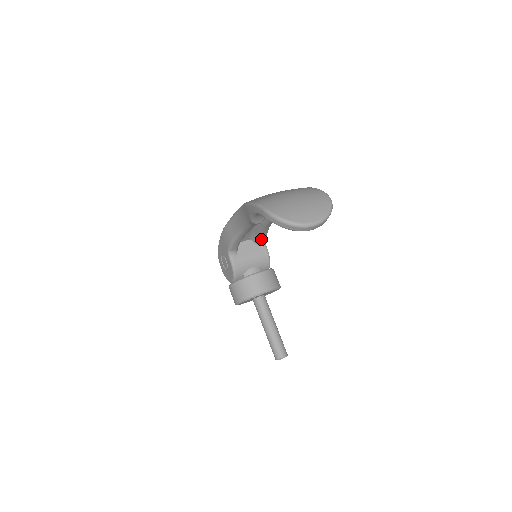
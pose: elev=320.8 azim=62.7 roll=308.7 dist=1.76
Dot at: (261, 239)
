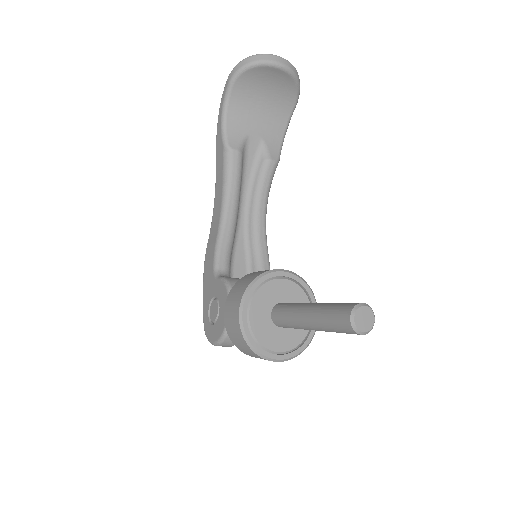
Dot at: (262, 269)
